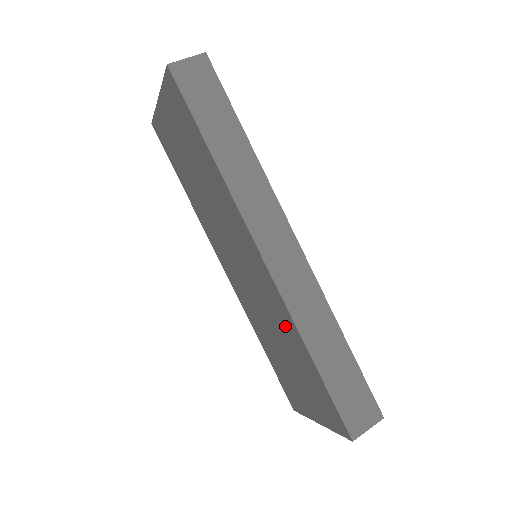
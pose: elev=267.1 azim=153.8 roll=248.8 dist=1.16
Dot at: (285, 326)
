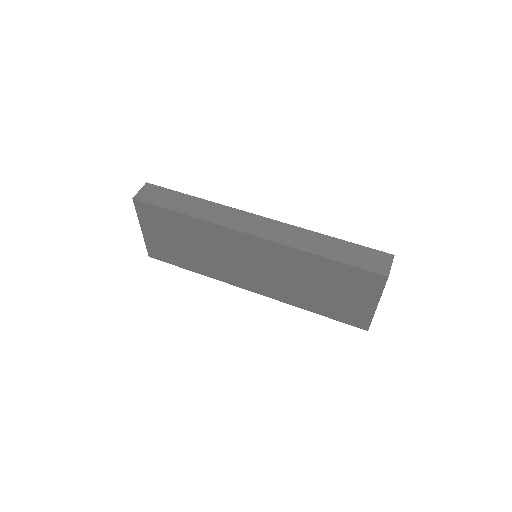
Dot at: (298, 262)
